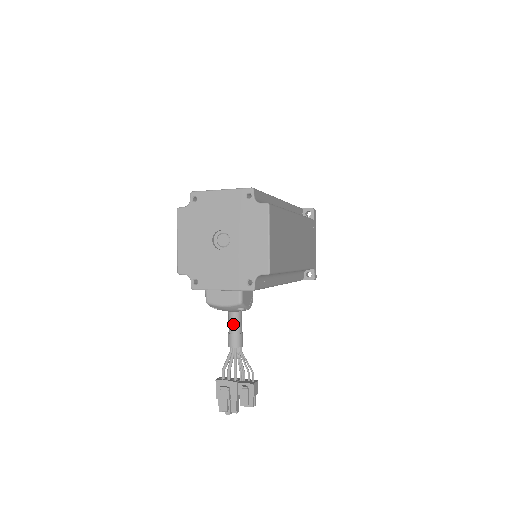
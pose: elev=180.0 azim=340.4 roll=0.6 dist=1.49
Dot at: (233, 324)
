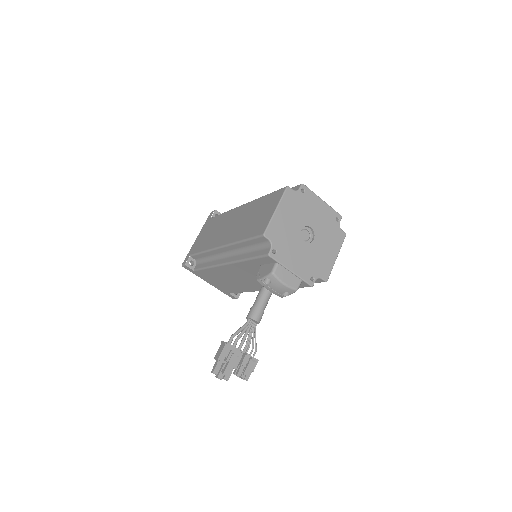
Dot at: (265, 302)
